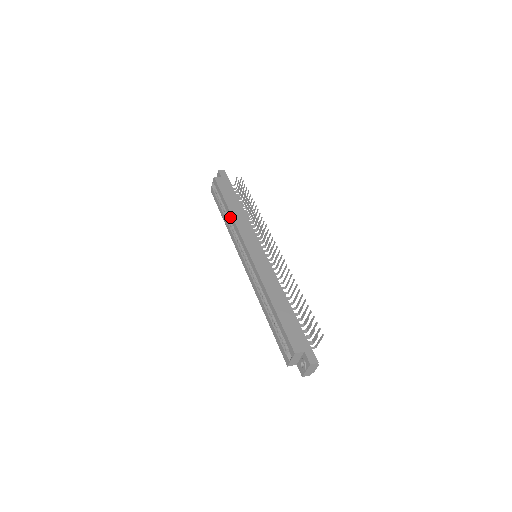
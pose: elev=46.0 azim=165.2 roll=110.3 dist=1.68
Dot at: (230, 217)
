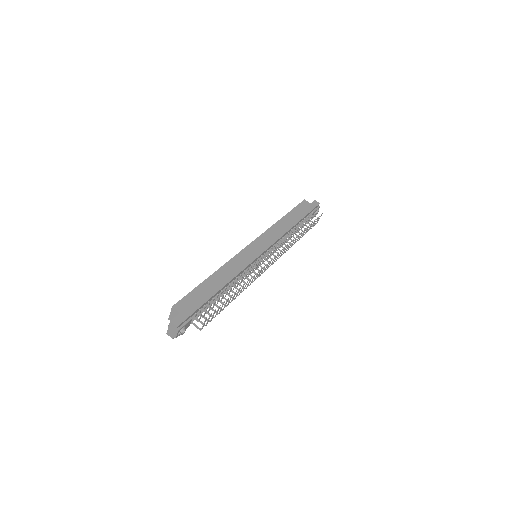
Dot at: occluded
